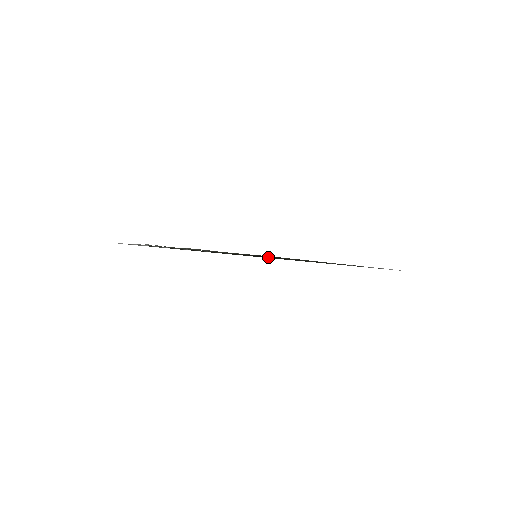
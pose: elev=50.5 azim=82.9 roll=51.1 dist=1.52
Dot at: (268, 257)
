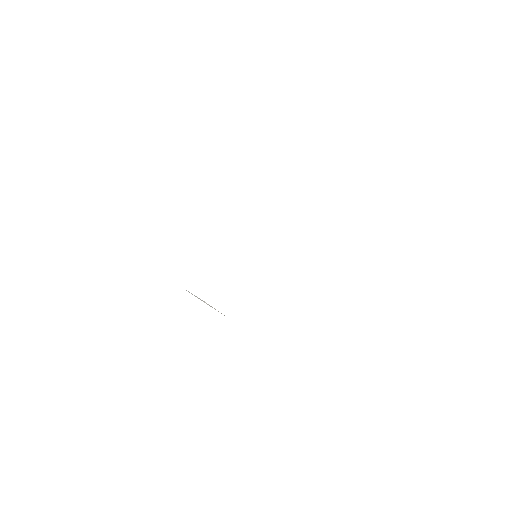
Dot at: occluded
